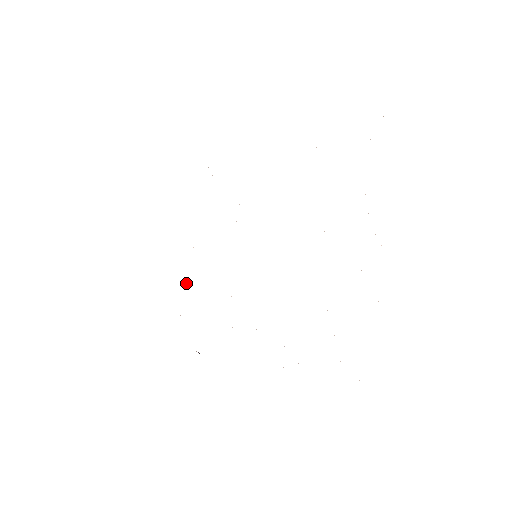
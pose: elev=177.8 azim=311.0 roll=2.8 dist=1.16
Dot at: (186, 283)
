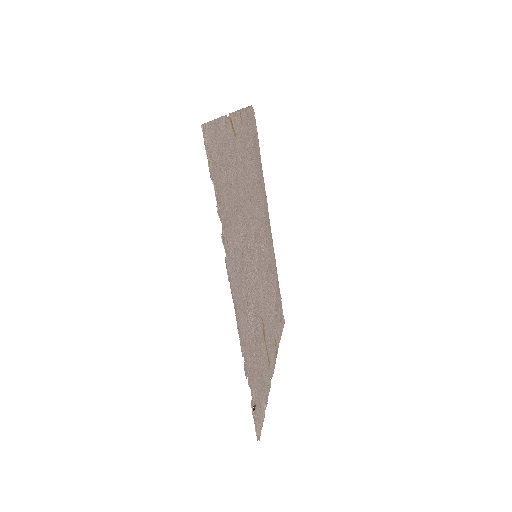
Dot at: (268, 374)
